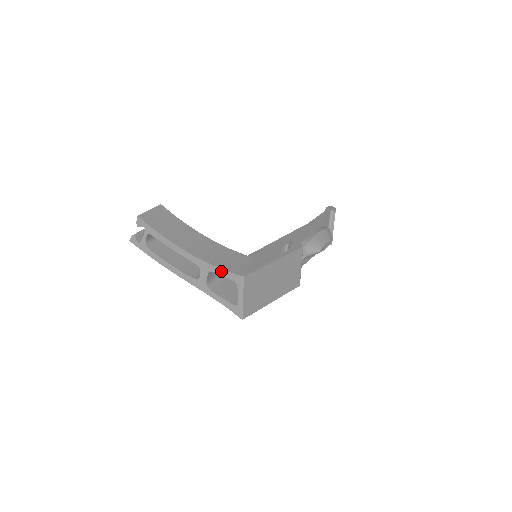
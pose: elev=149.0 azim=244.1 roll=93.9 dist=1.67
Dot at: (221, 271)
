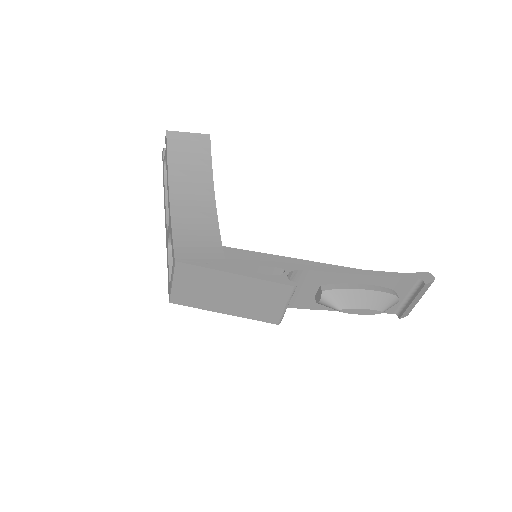
Dot at: (172, 239)
